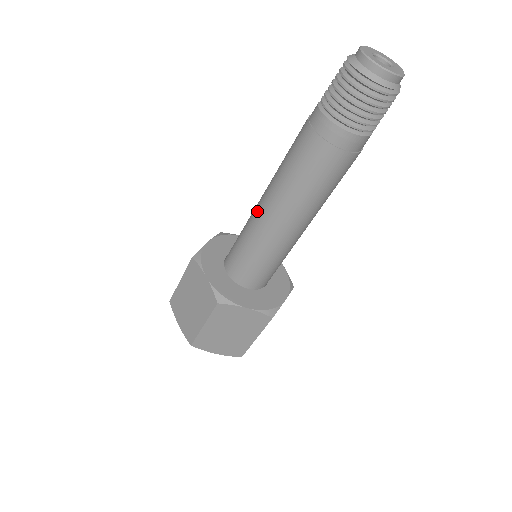
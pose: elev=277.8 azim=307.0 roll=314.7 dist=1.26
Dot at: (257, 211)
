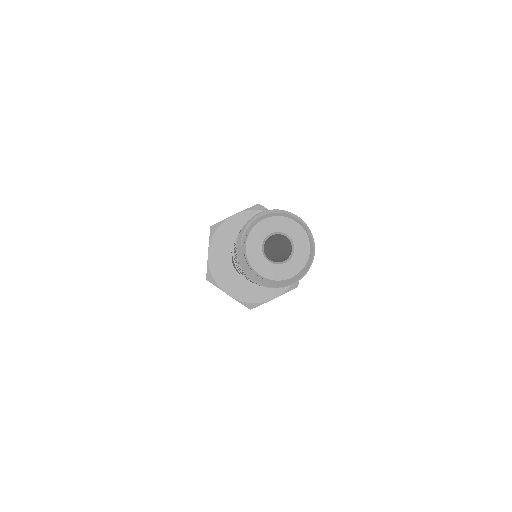
Dot at: occluded
